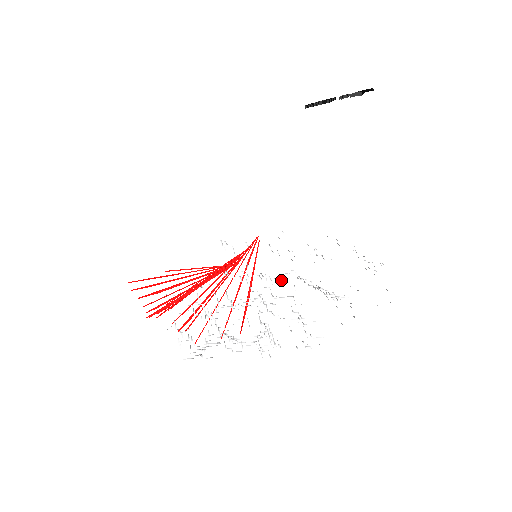
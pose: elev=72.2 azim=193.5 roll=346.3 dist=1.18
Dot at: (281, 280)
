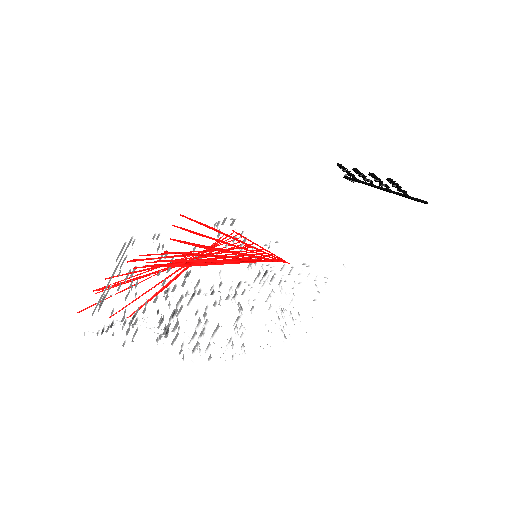
Dot at: occluded
